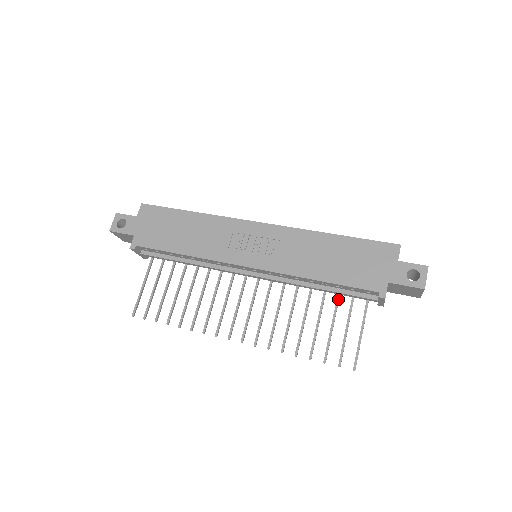
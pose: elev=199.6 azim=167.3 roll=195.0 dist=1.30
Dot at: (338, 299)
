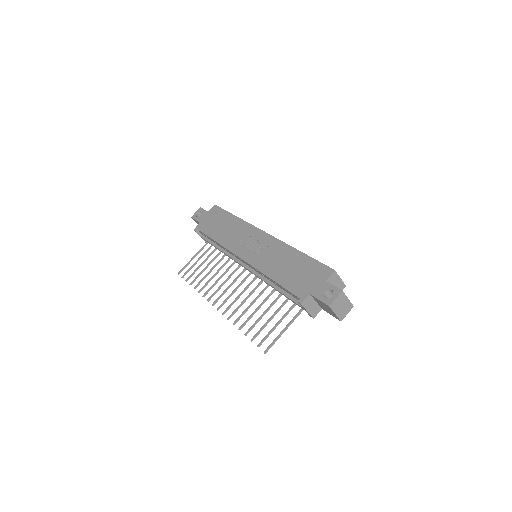
Dot at: (285, 301)
